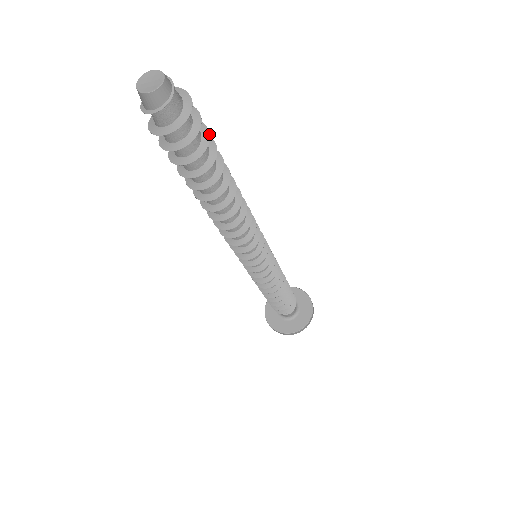
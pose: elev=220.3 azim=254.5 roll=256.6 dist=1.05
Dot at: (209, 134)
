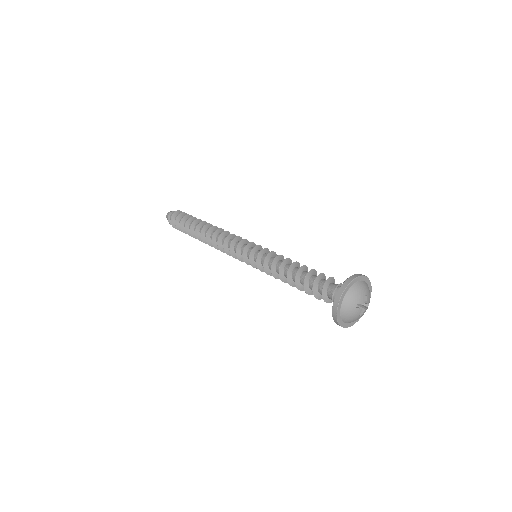
Dot at: (189, 215)
